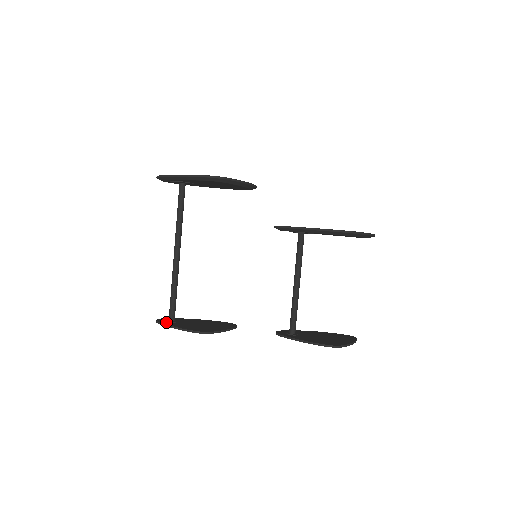
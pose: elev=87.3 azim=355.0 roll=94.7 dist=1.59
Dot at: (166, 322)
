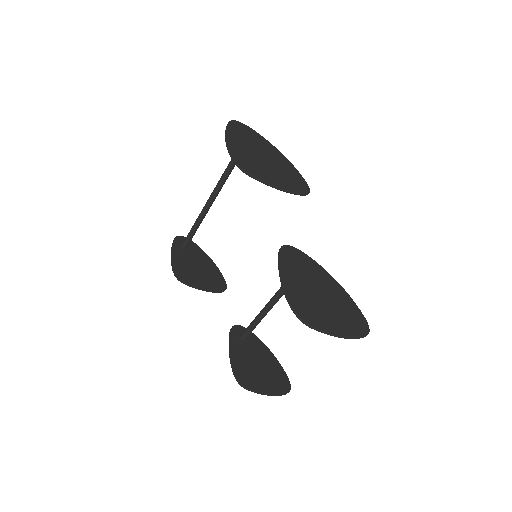
Dot at: (177, 244)
